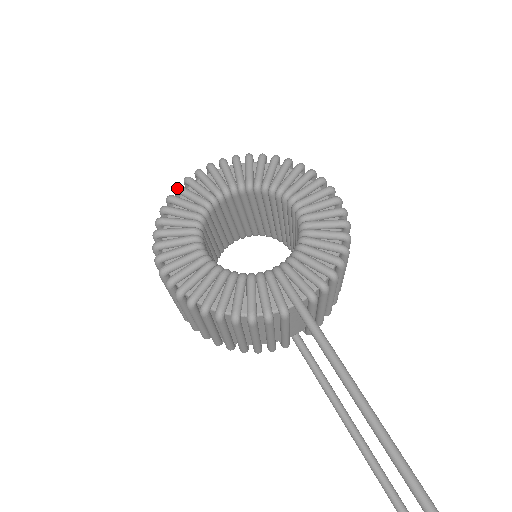
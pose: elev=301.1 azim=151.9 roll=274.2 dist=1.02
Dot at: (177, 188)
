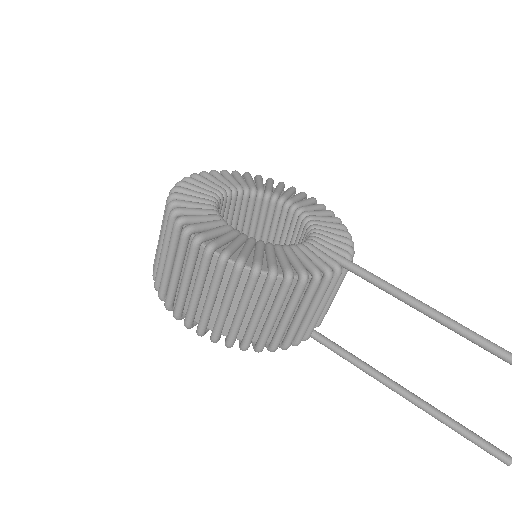
Dot at: (177, 187)
